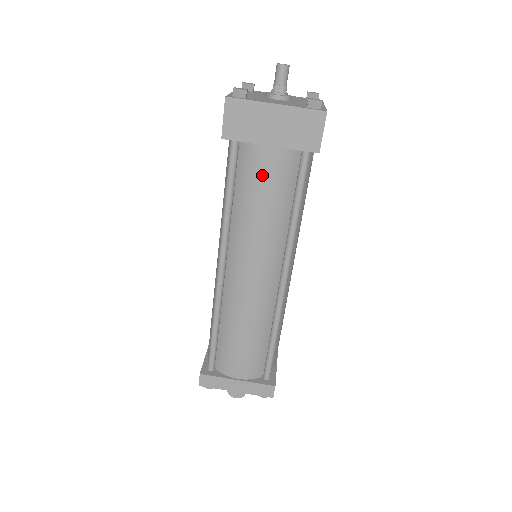
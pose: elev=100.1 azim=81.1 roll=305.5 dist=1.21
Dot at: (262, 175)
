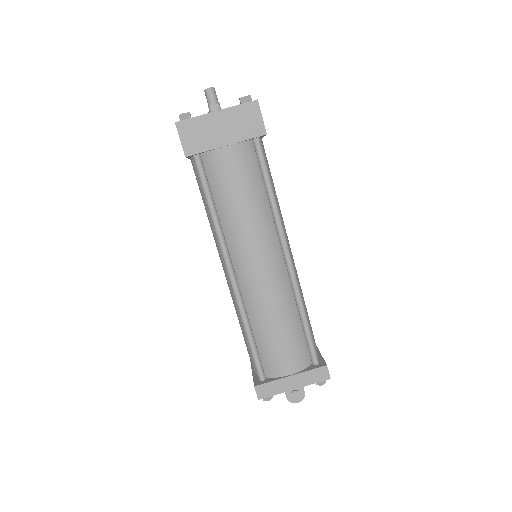
Dot at: (230, 173)
